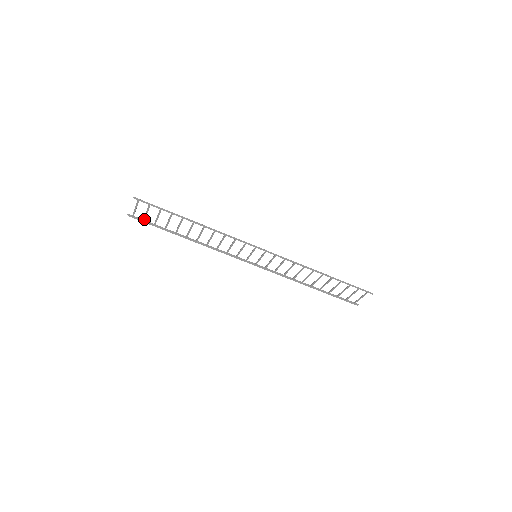
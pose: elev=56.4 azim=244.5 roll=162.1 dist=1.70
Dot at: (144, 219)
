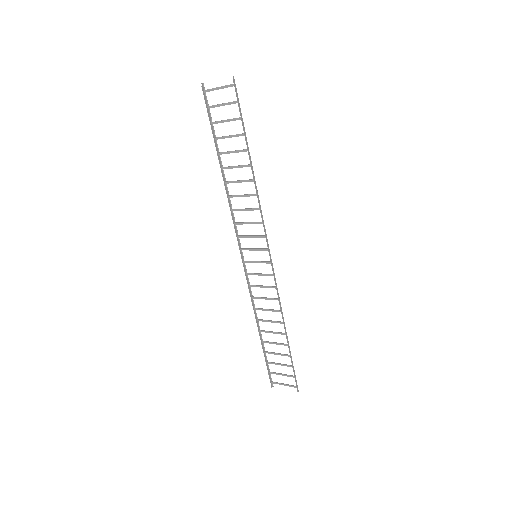
Dot at: (211, 106)
